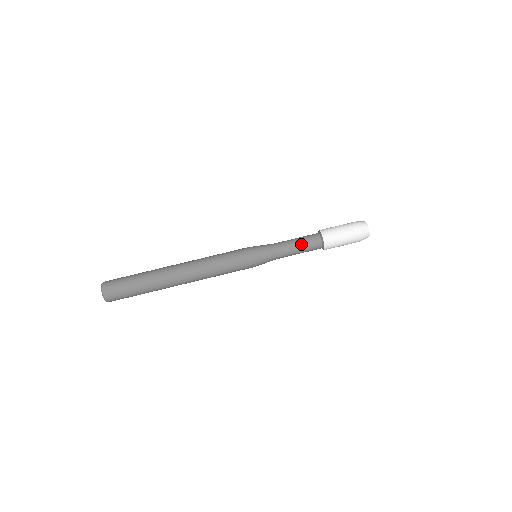
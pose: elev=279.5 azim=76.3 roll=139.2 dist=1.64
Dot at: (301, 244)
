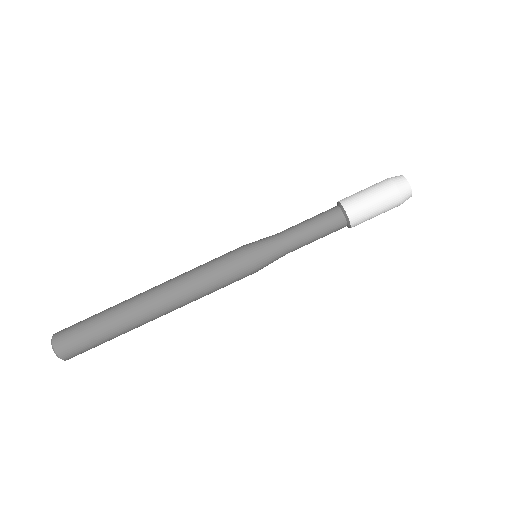
Dot at: (316, 226)
